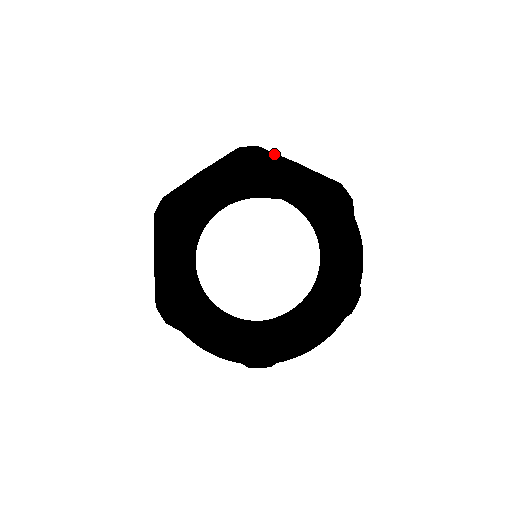
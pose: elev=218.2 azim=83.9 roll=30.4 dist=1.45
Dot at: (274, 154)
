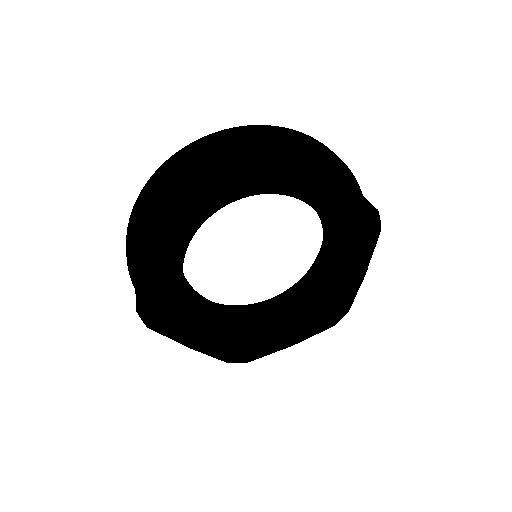
Dot at: (323, 164)
